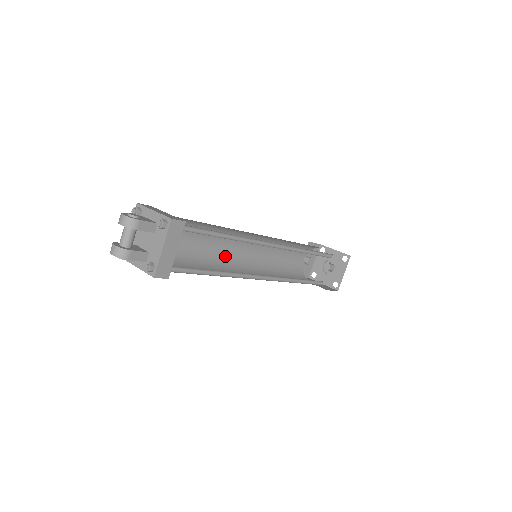
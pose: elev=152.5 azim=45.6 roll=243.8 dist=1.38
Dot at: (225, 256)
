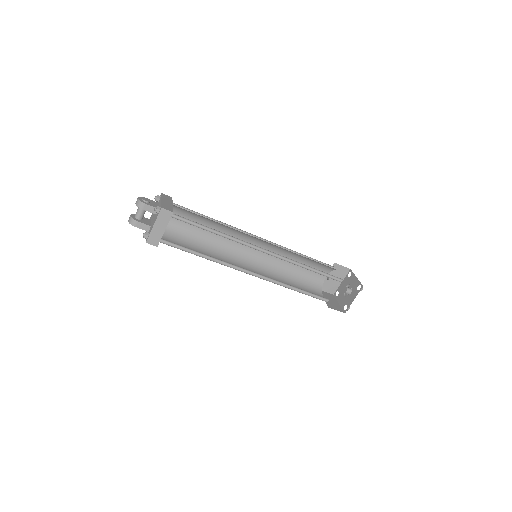
Dot at: (235, 249)
